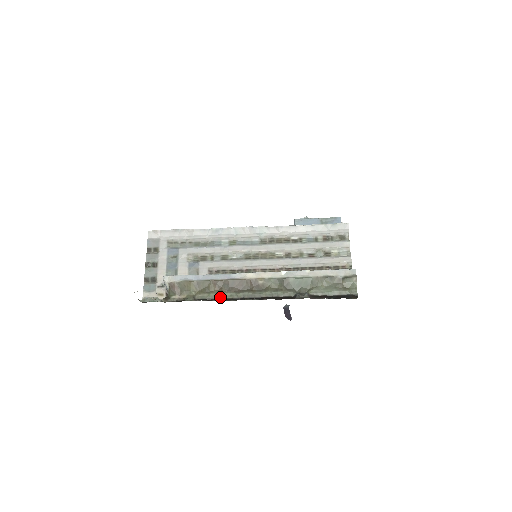
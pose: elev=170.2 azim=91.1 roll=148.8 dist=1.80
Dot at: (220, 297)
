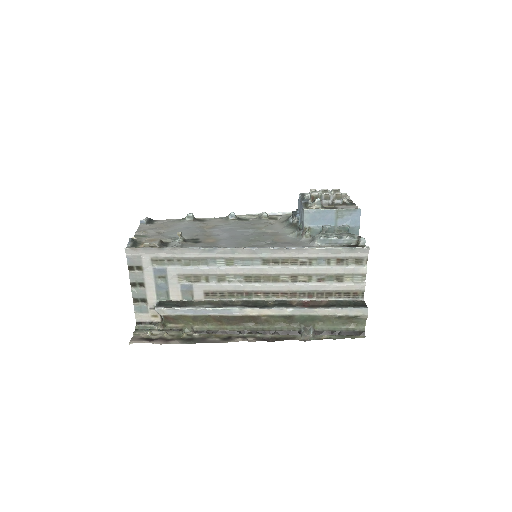
Dot at: (220, 329)
